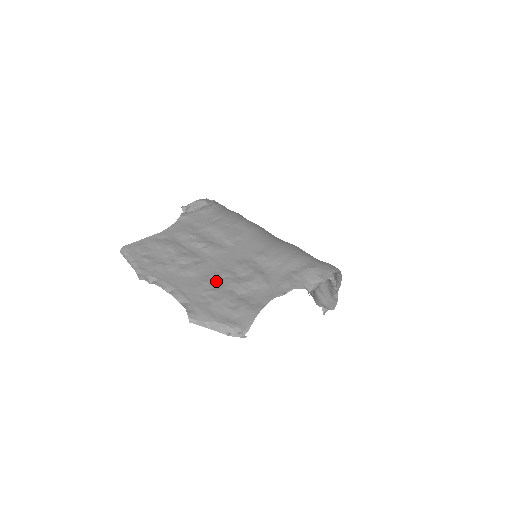
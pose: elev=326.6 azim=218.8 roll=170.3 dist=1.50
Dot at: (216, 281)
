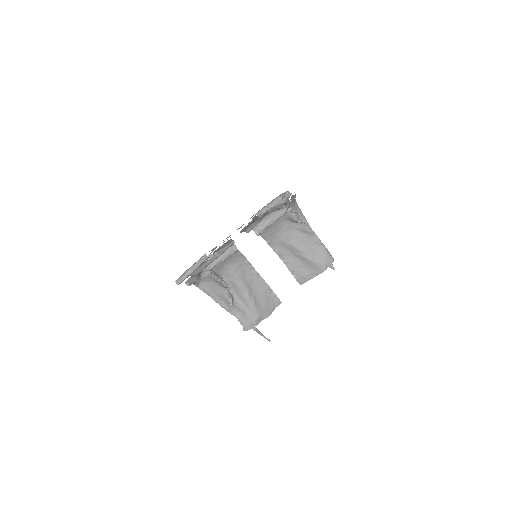
Dot at: occluded
